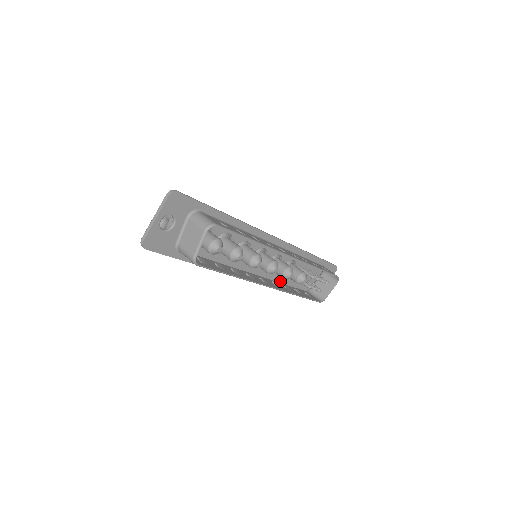
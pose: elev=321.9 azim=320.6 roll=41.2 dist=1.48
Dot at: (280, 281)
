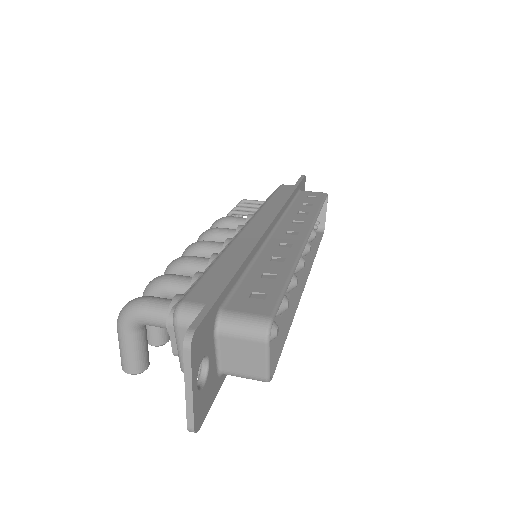
Dot at: occluded
